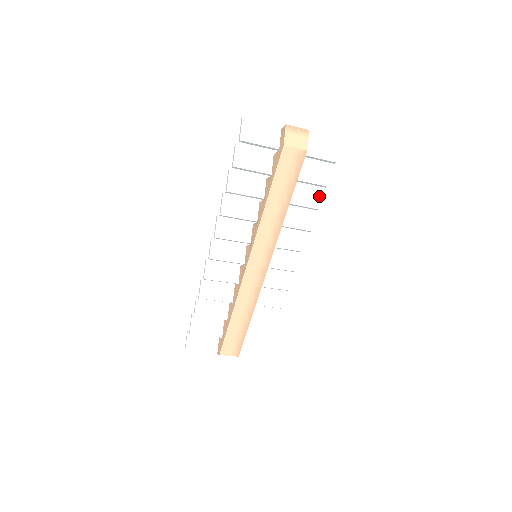
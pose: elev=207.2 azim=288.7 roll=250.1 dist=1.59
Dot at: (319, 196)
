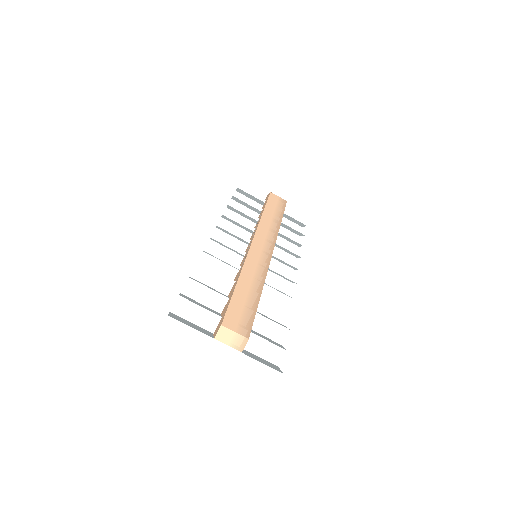
Dot at: occluded
